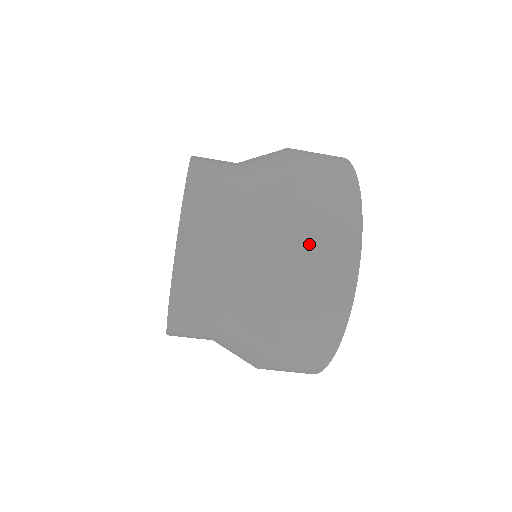
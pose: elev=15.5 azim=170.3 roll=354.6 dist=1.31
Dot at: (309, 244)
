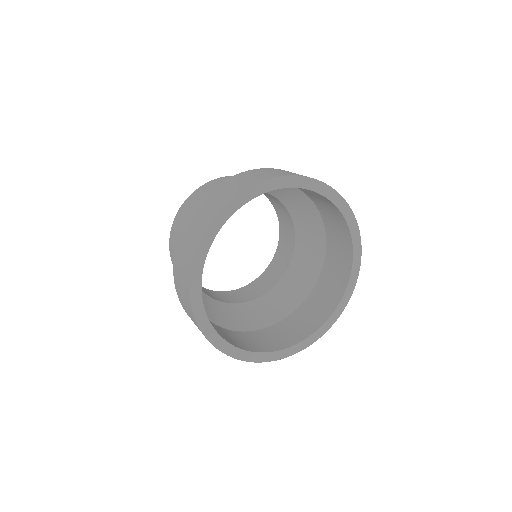
Dot at: (196, 212)
